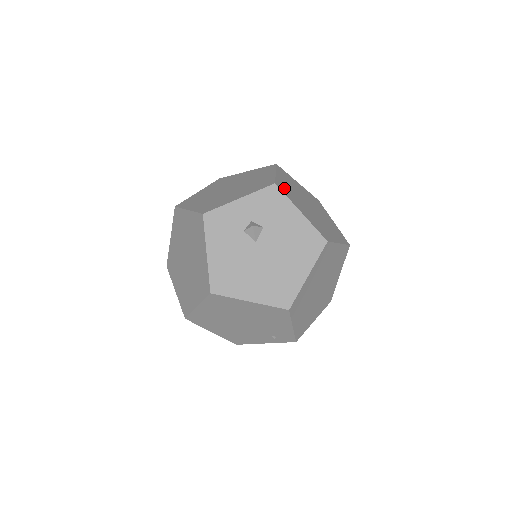
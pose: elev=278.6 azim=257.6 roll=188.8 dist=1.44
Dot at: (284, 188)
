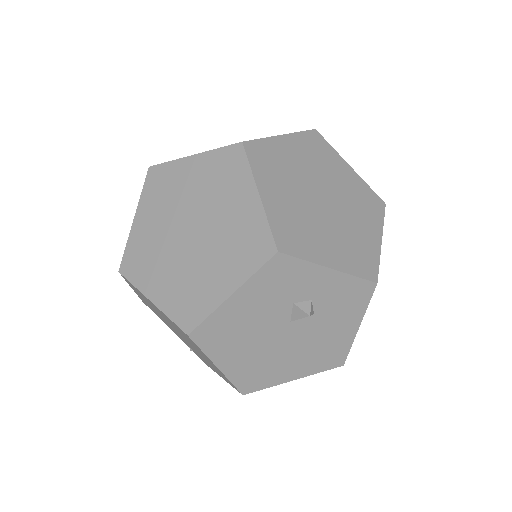
Dot at: occluded
